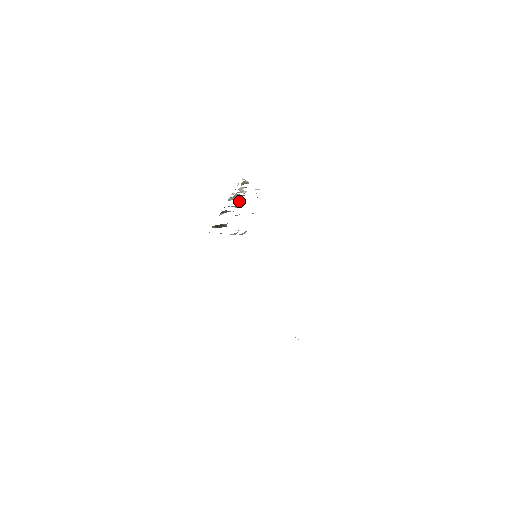
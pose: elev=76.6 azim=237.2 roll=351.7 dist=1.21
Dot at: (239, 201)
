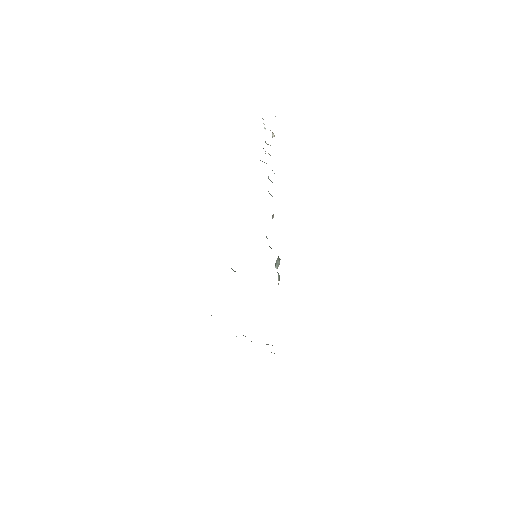
Dot at: (270, 180)
